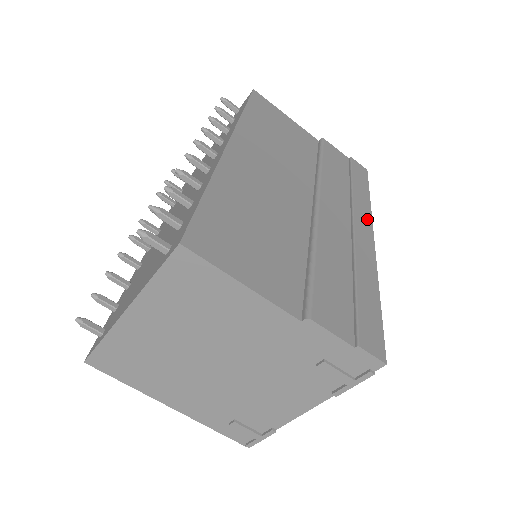
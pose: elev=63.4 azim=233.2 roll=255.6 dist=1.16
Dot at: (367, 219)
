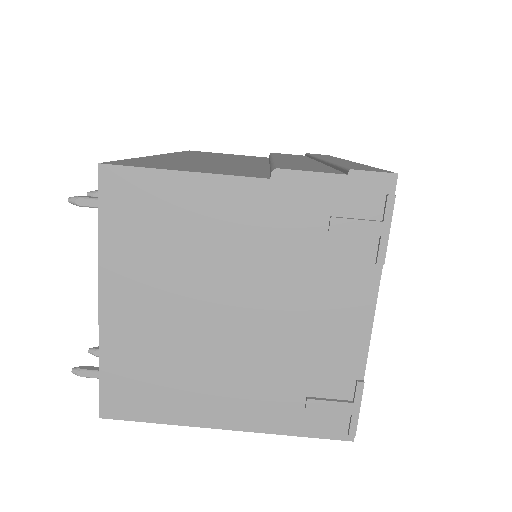
Dot at: occluded
